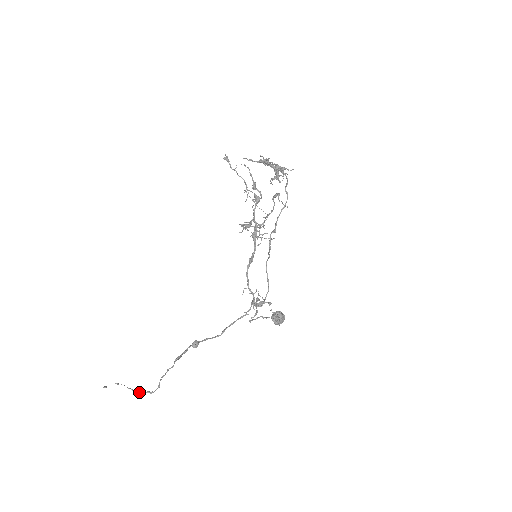
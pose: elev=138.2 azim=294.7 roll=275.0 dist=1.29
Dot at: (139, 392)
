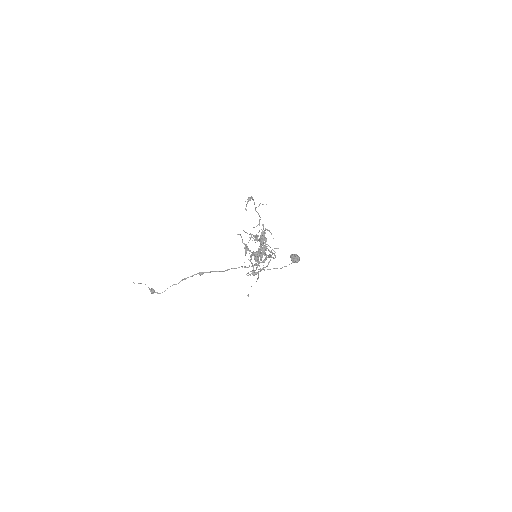
Dot at: (151, 292)
